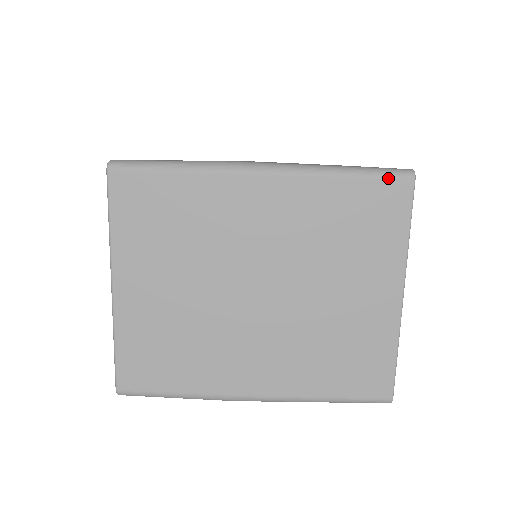
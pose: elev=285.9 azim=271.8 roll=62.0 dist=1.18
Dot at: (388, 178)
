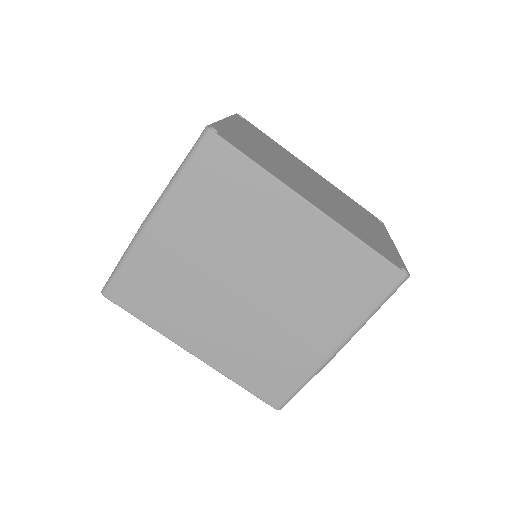
Dot at: occluded
